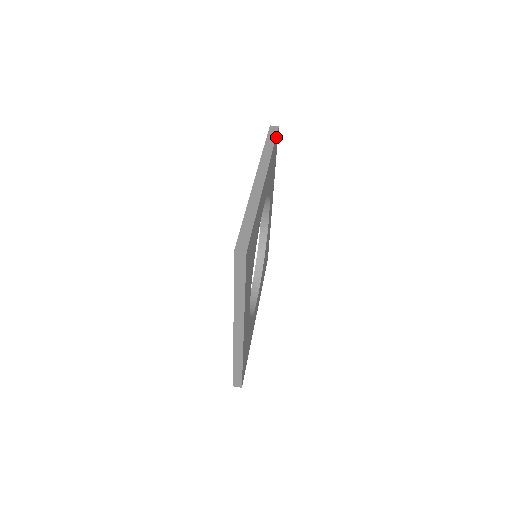
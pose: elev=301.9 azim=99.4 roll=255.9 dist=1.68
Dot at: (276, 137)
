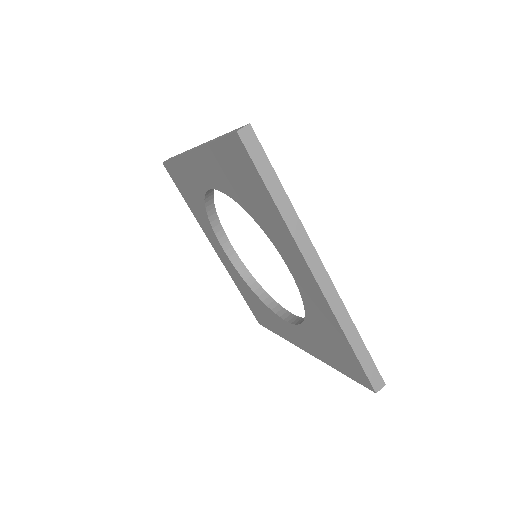
Dot at: occluded
